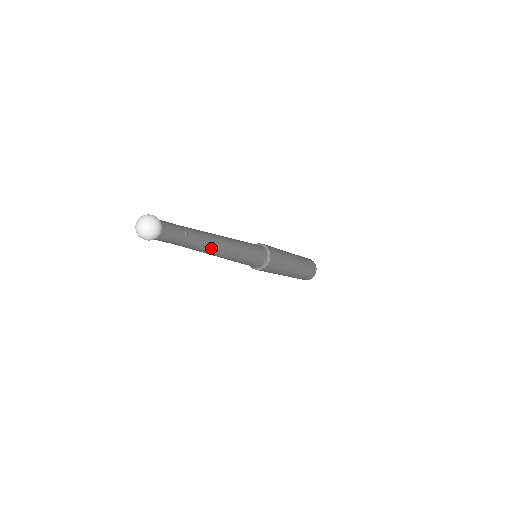
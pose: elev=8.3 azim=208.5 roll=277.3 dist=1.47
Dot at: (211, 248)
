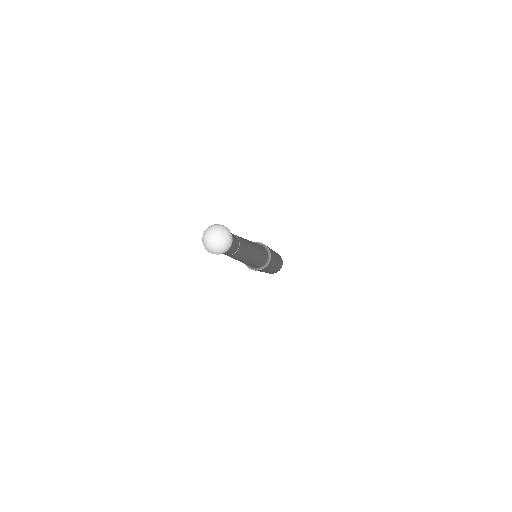
Dot at: (237, 259)
